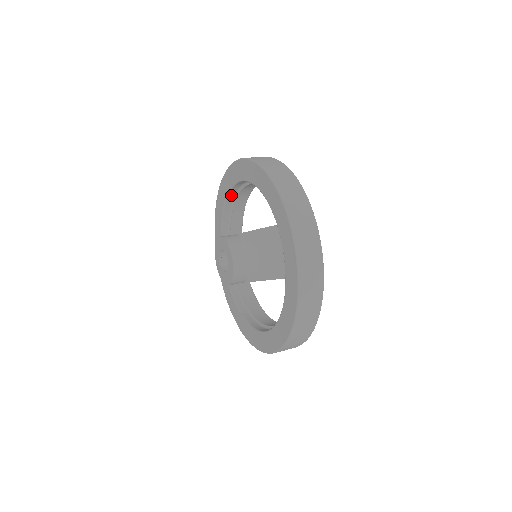
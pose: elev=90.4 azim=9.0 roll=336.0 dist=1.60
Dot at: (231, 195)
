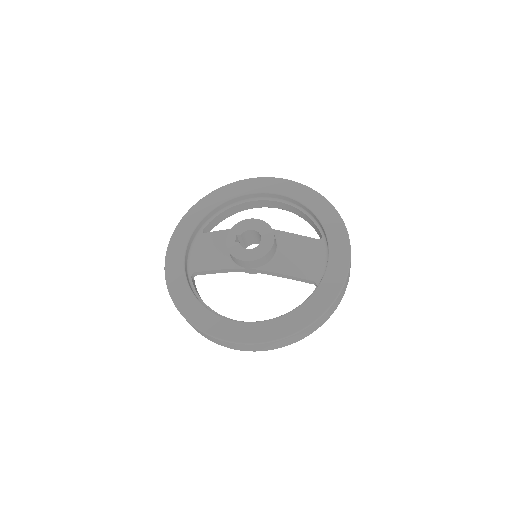
Dot at: (238, 199)
